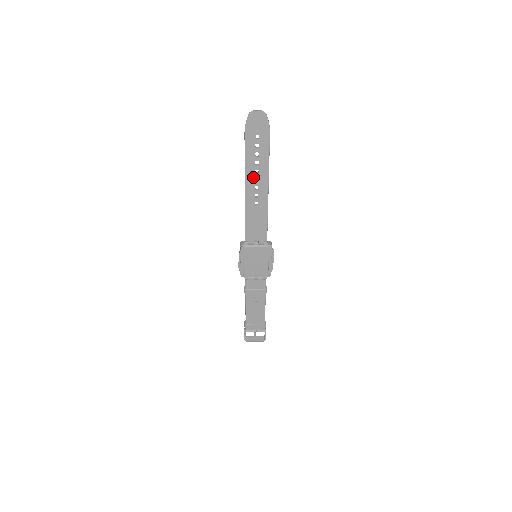
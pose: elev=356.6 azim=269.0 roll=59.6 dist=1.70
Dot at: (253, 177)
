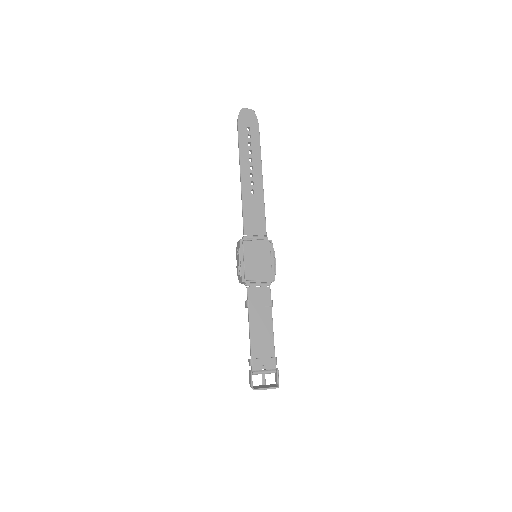
Dot at: (247, 165)
